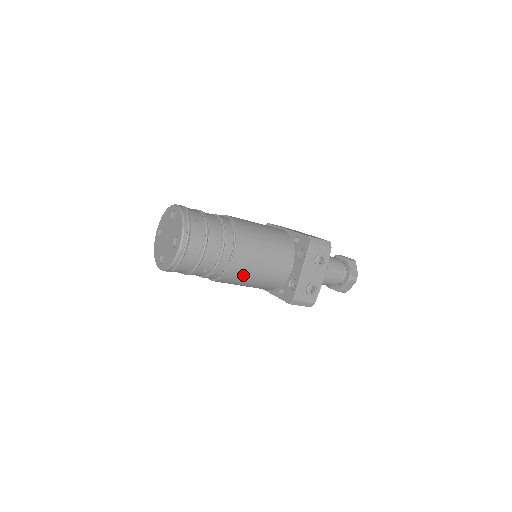
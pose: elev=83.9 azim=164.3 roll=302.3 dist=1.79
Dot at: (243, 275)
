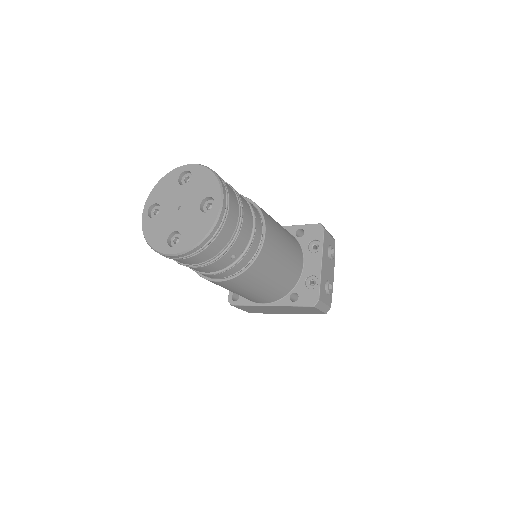
Dot at: (268, 267)
